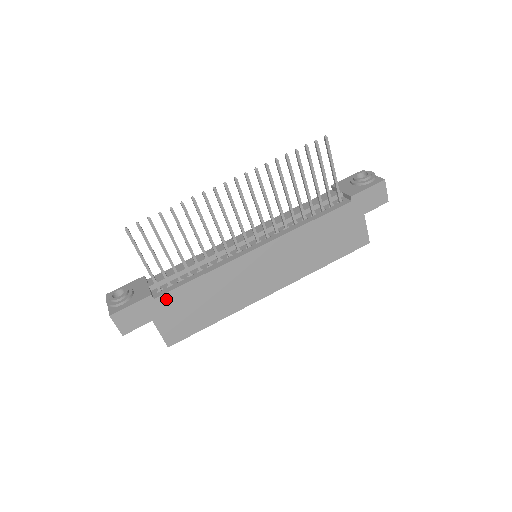
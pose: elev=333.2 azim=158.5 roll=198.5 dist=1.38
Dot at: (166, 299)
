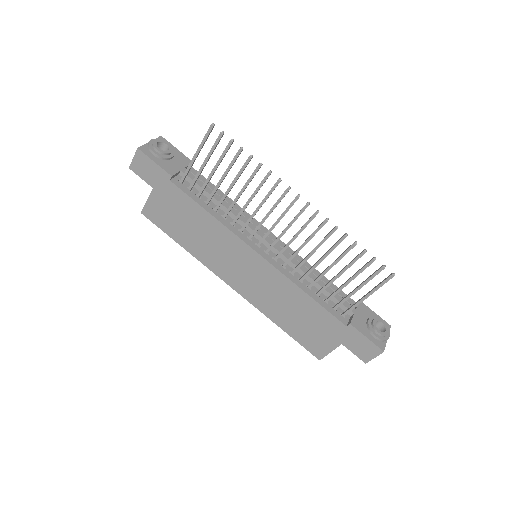
Dot at: (175, 191)
